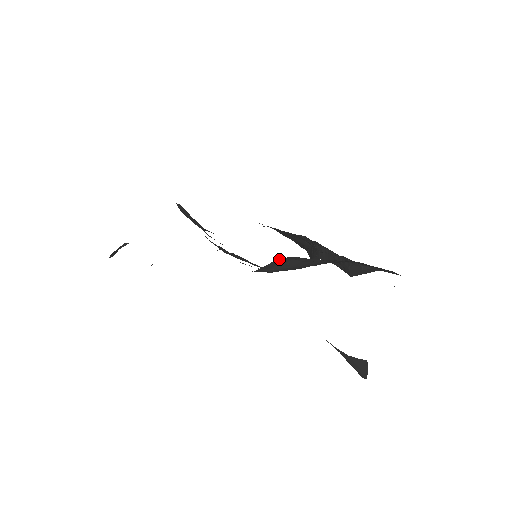
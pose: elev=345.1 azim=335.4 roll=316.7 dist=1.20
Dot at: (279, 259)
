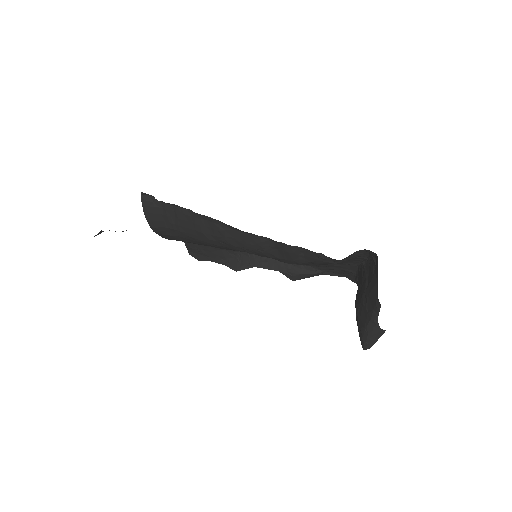
Dot at: occluded
